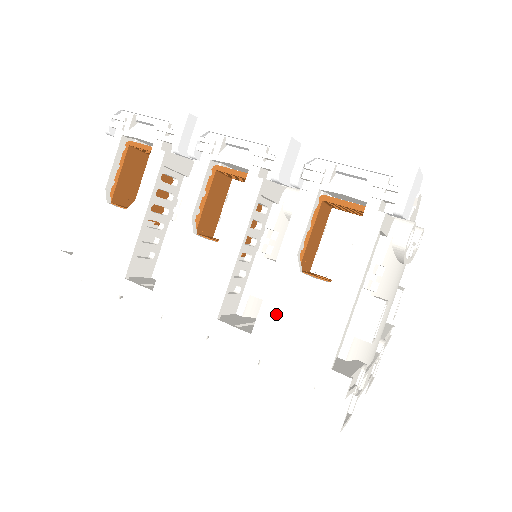
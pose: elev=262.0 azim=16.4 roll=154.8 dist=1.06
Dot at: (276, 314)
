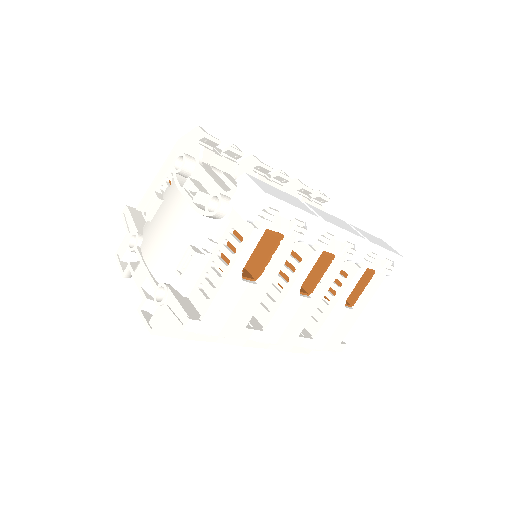
Dot at: (328, 328)
